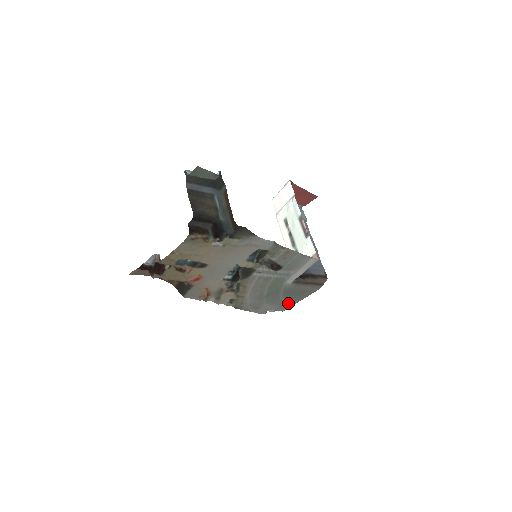
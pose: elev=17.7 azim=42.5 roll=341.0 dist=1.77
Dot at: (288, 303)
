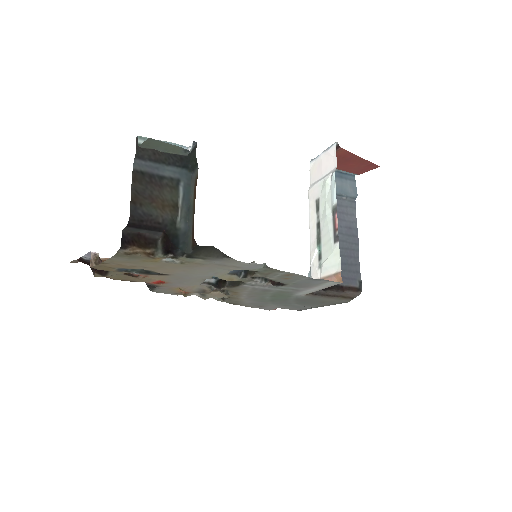
Dot at: (305, 306)
